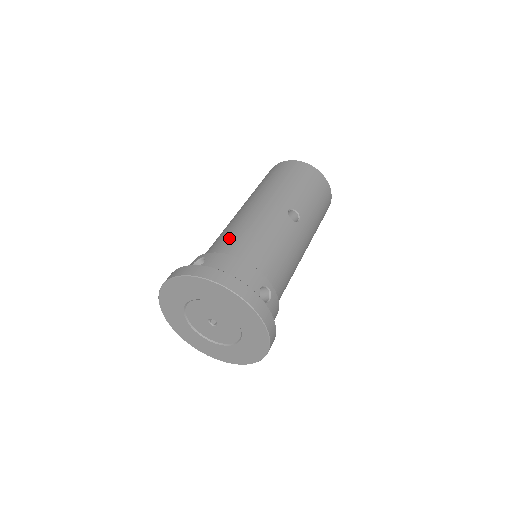
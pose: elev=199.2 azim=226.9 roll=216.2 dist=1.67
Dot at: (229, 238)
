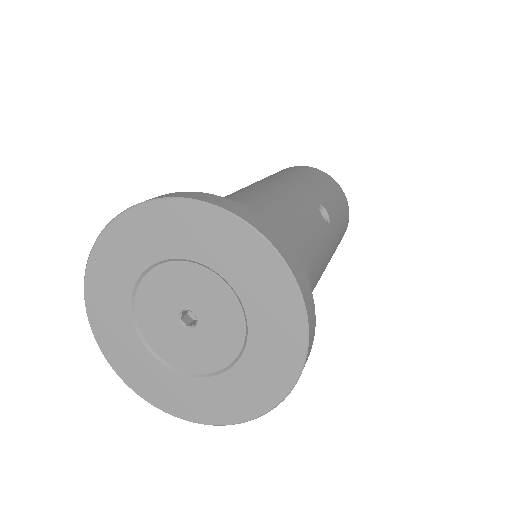
Dot at: (240, 197)
